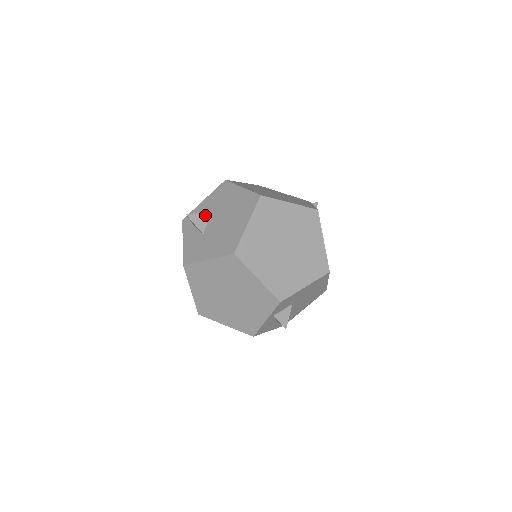
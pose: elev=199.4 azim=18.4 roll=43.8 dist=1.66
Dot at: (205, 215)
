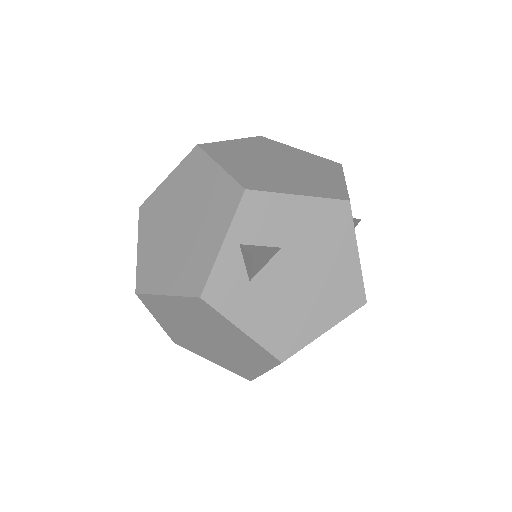
Dot at: occluded
